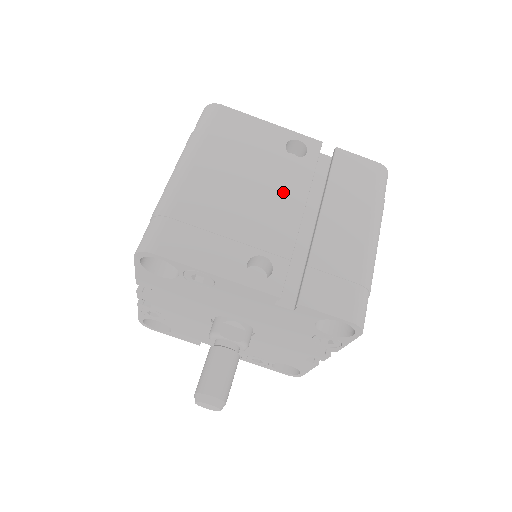
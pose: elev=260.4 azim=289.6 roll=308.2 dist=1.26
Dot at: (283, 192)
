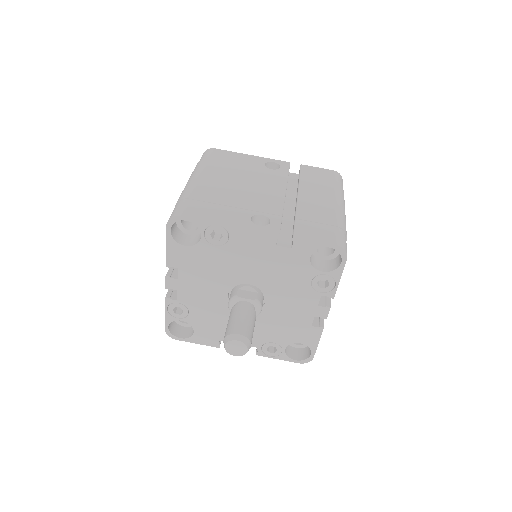
Dot at: (268, 185)
